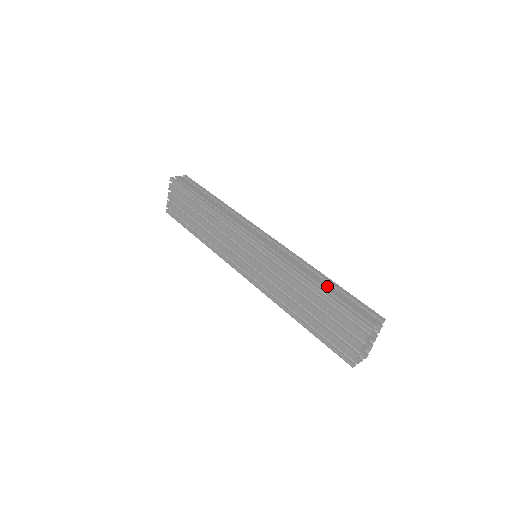
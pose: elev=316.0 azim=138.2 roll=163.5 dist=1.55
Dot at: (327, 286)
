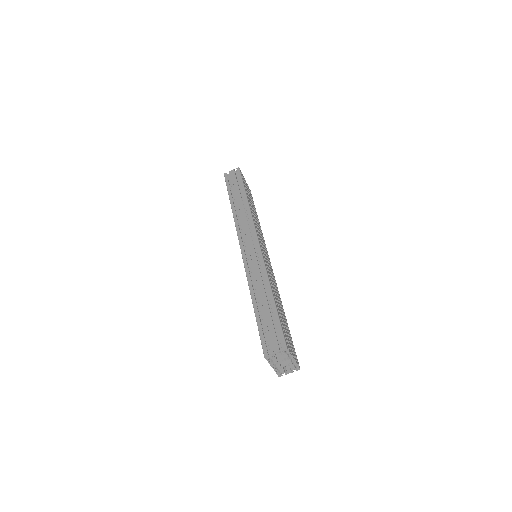
Dot at: (264, 305)
